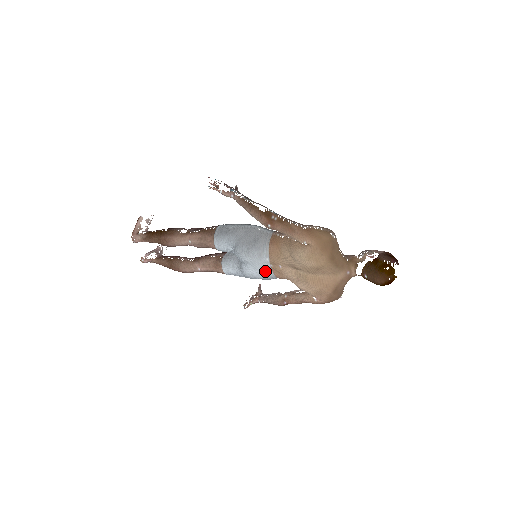
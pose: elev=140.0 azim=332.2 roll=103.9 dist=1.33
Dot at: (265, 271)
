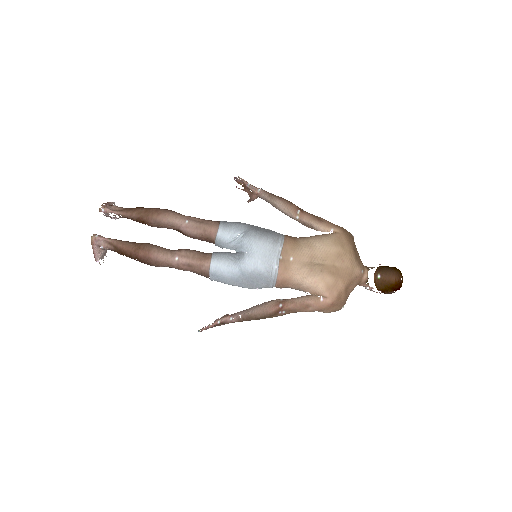
Dot at: (272, 262)
